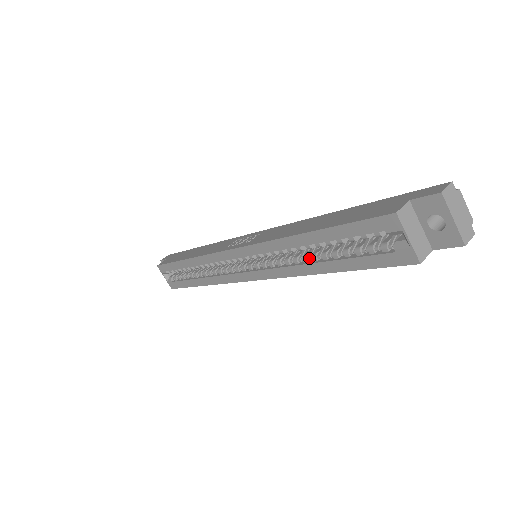
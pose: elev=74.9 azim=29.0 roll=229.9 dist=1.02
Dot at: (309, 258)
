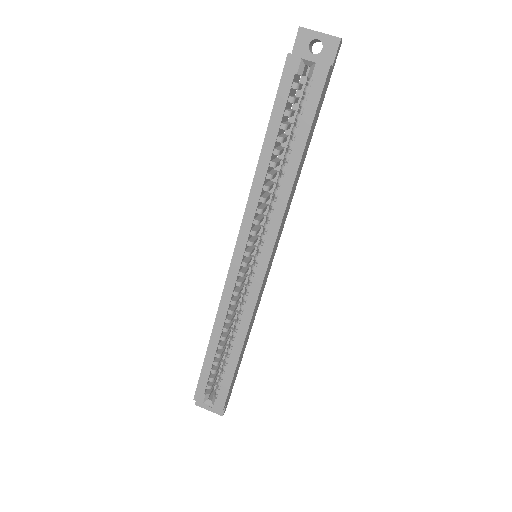
Dot at: (281, 175)
